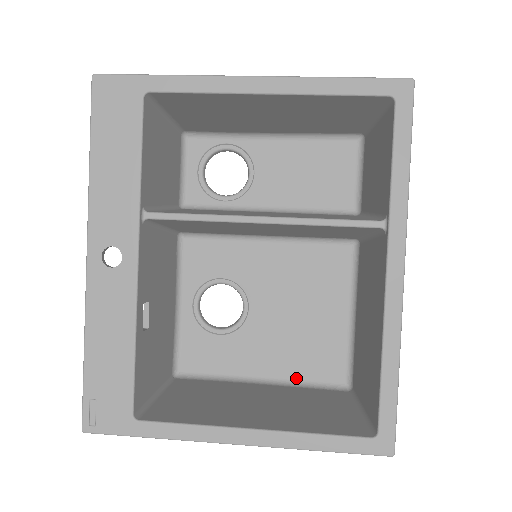
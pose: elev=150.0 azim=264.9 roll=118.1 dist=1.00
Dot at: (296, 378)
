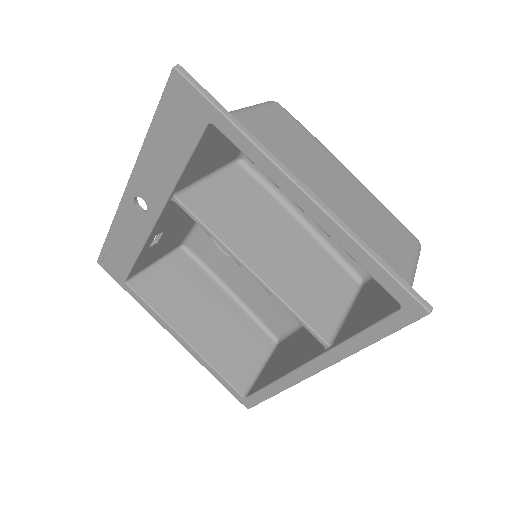
Dot at: (252, 309)
